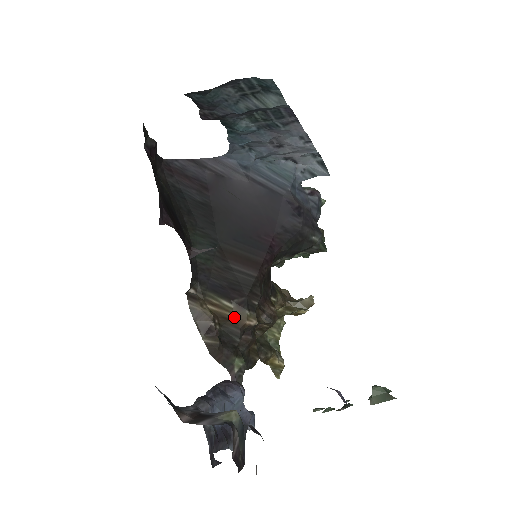
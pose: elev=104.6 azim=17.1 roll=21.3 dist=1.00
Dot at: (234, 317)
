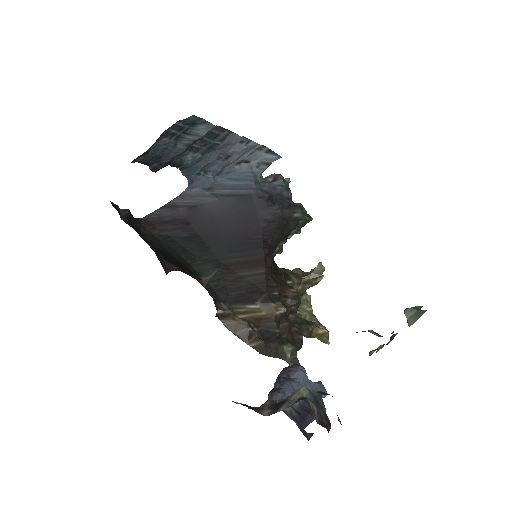
Dot at: (264, 314)
